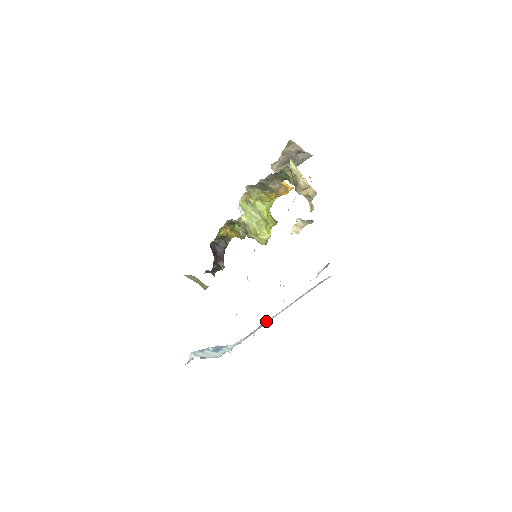
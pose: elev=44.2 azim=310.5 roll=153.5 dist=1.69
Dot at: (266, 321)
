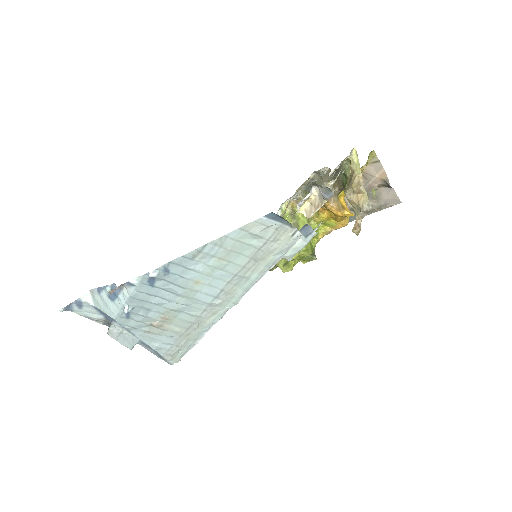
Dot at: (182, 267)
